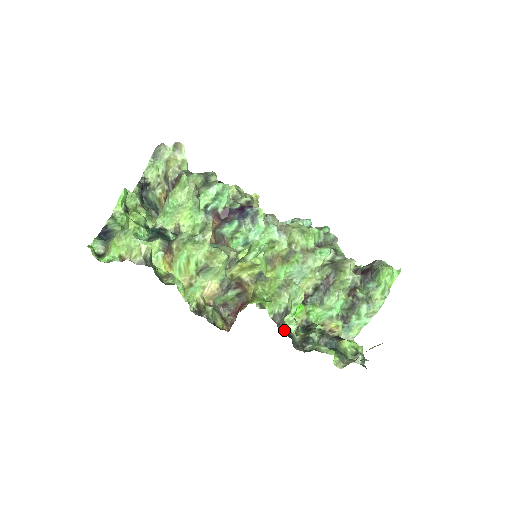
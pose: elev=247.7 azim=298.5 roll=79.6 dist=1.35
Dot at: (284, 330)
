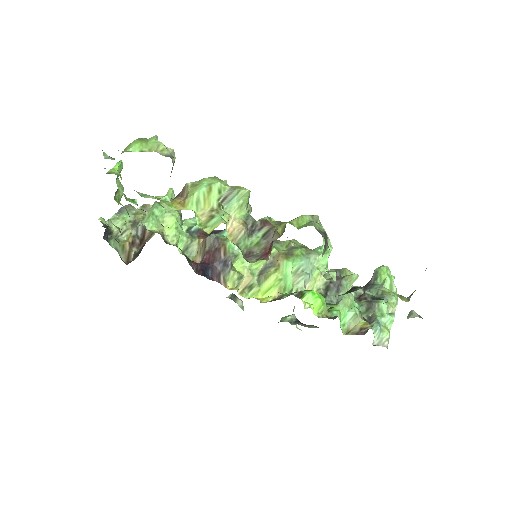
Dot at: occluded
